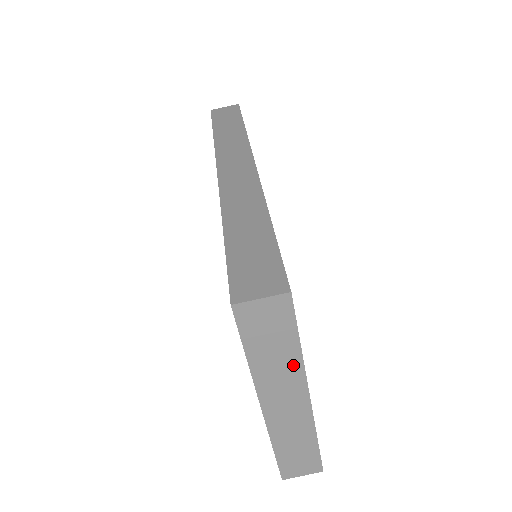
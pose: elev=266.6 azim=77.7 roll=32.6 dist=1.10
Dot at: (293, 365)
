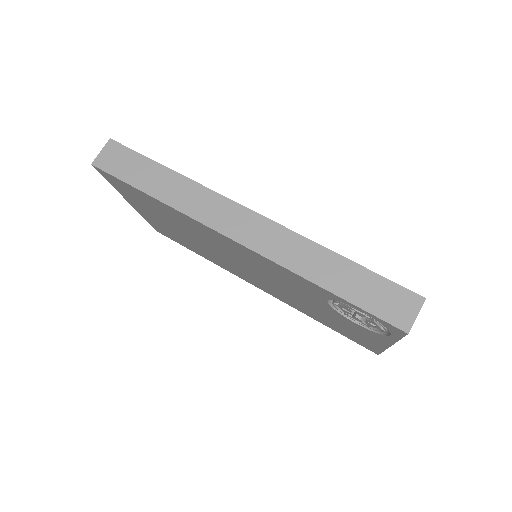
Dot at: occluded
